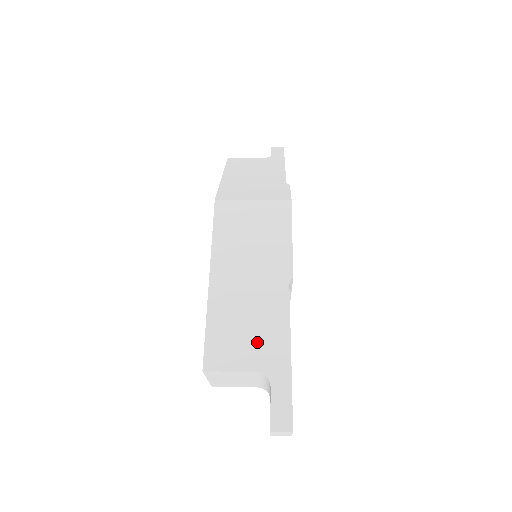
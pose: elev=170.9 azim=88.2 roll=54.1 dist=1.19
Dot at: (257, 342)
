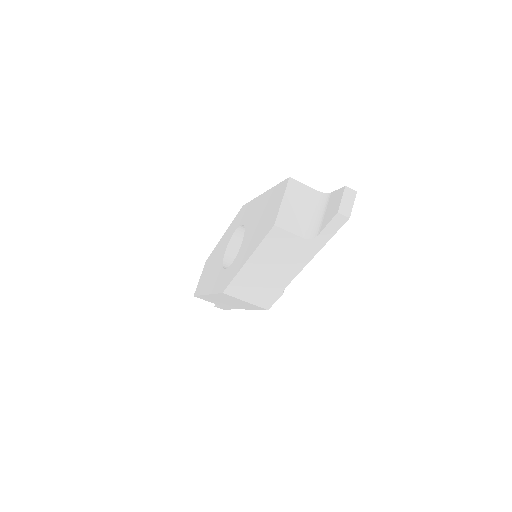
Dot at: occluded
